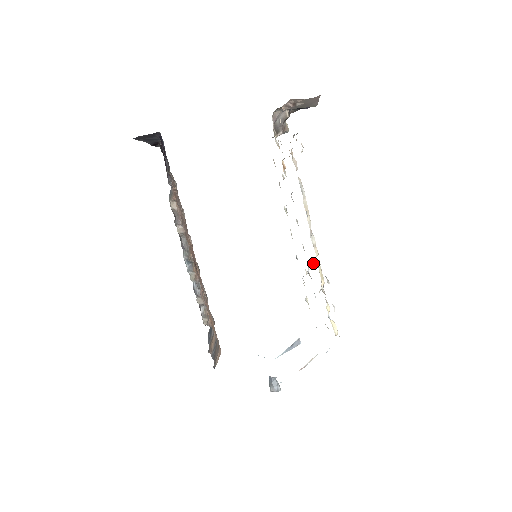
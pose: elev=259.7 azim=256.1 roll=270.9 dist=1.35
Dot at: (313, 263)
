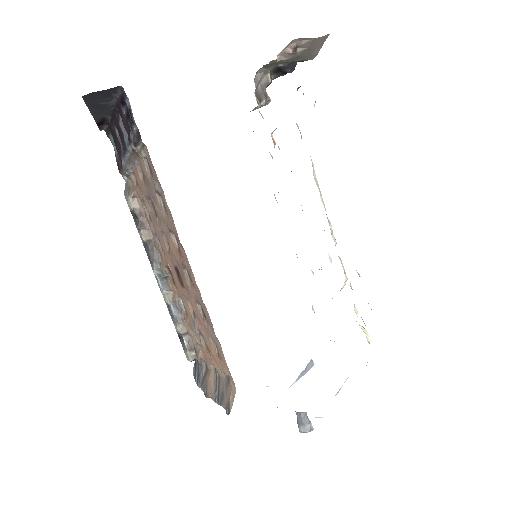
Dot at: occluded
